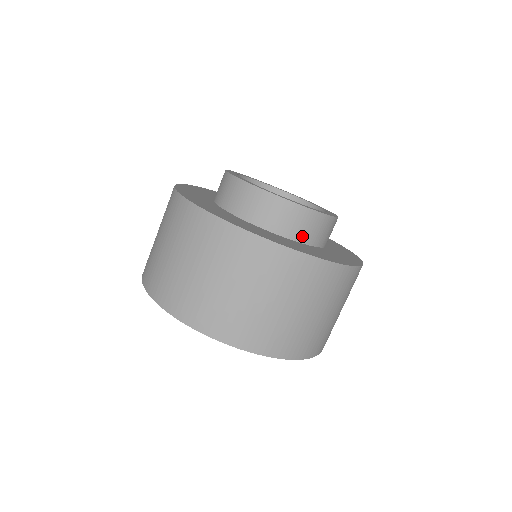
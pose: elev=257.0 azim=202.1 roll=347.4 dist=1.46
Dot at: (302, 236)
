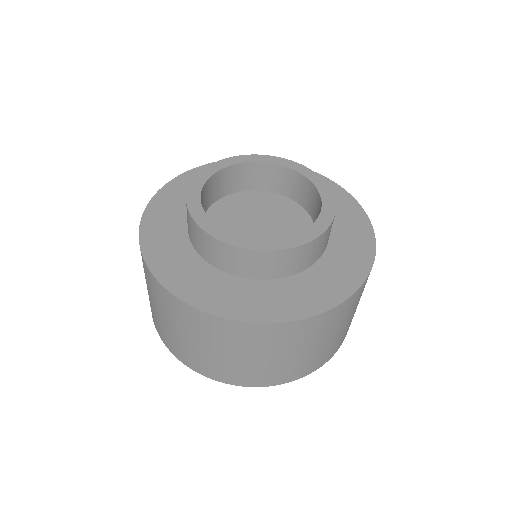
Dot at: (242, 271)
